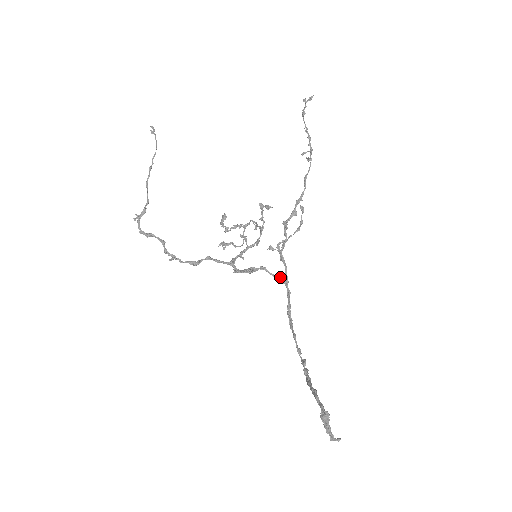
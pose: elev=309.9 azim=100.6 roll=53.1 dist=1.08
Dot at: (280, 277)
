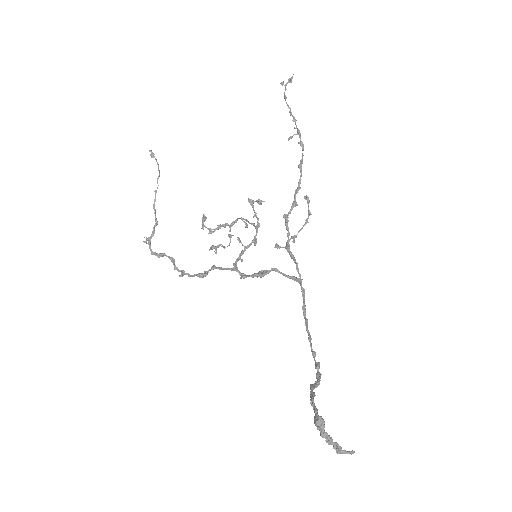
Dot at: (293, 276)
